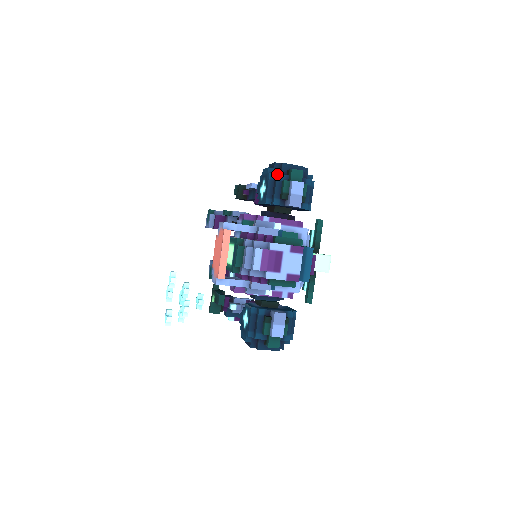
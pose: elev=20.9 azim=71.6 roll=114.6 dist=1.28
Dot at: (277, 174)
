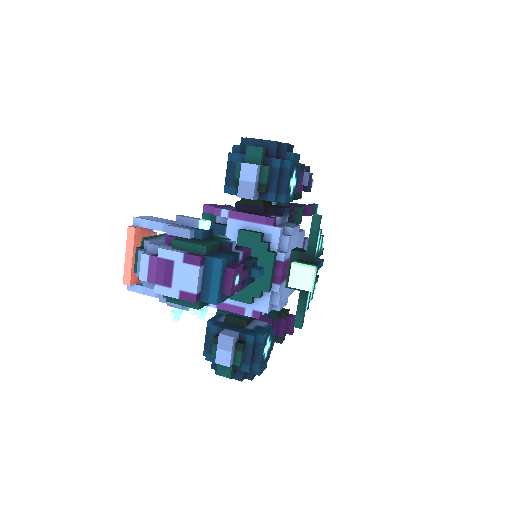
Dot at: (233, 154)
